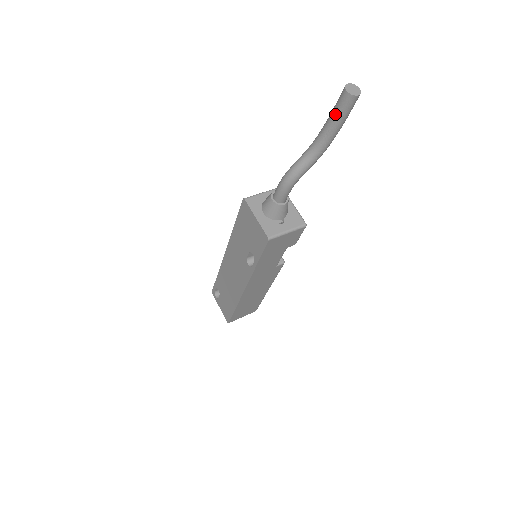
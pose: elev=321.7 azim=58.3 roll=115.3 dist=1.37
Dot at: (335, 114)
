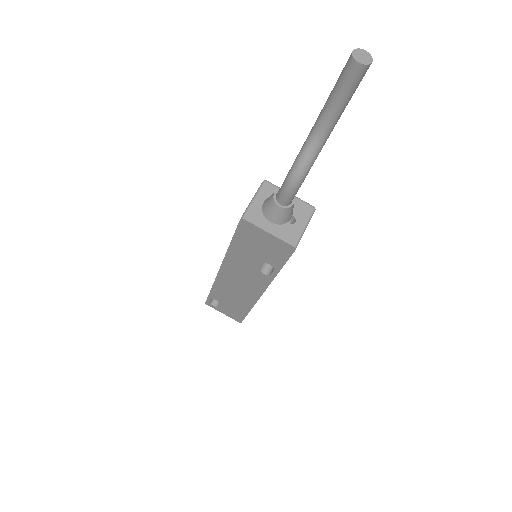
Dot at: (344, 92)
